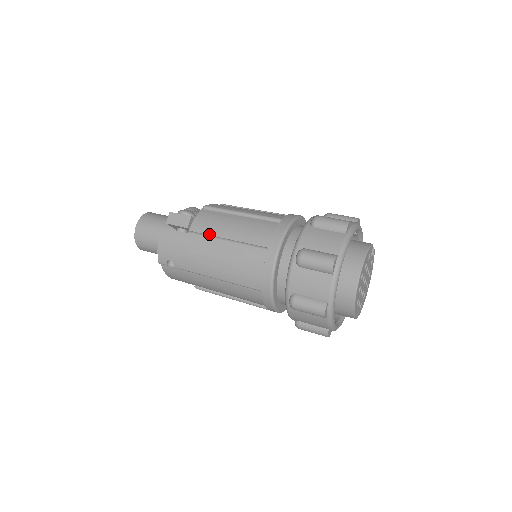
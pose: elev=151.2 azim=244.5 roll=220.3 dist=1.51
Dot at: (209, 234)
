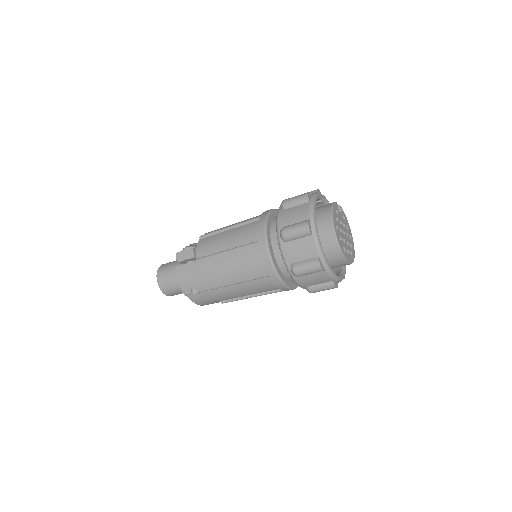
Dot at: (211, 254)
